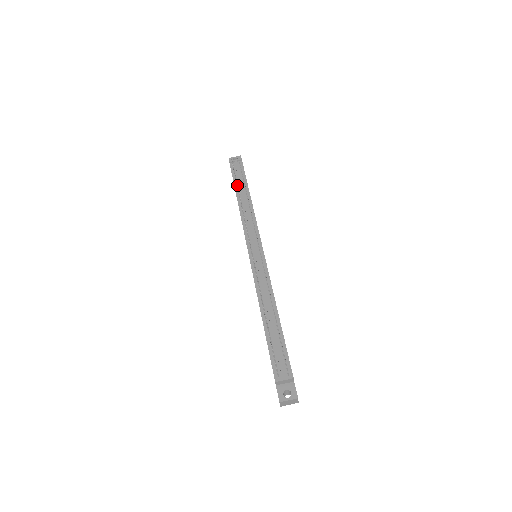
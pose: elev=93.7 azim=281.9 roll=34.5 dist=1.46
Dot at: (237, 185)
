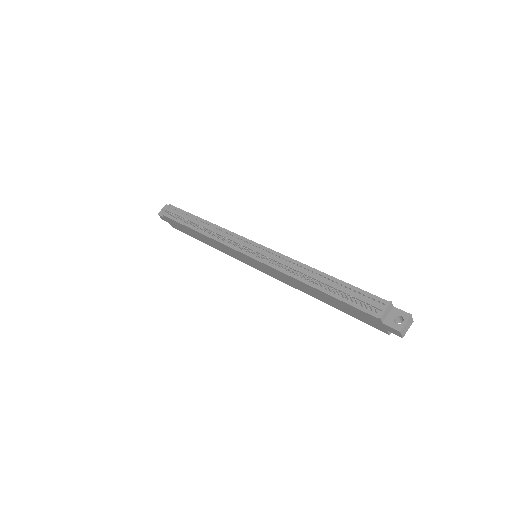
Dot at: (187, 220)
